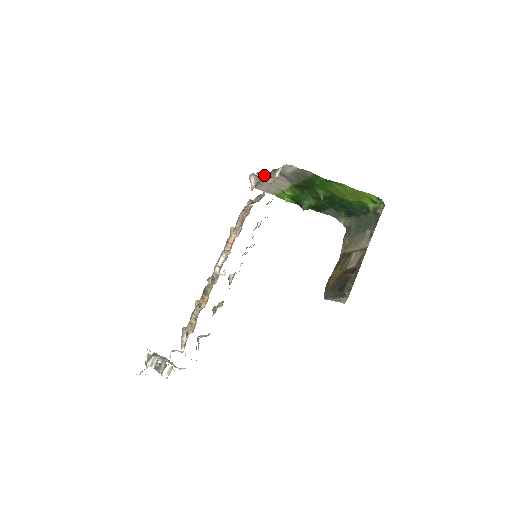
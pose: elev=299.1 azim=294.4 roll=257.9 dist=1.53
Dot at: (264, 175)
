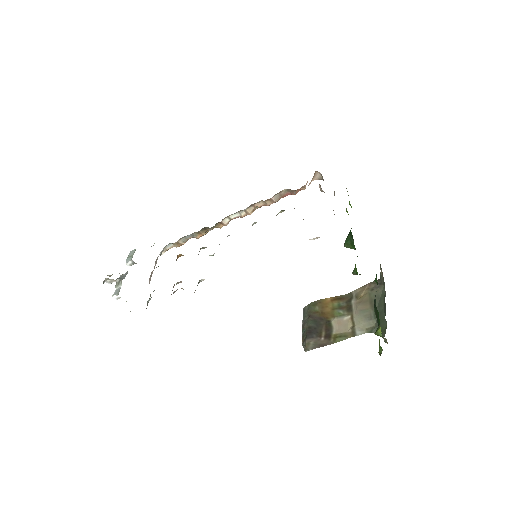
Dot at: occluded
